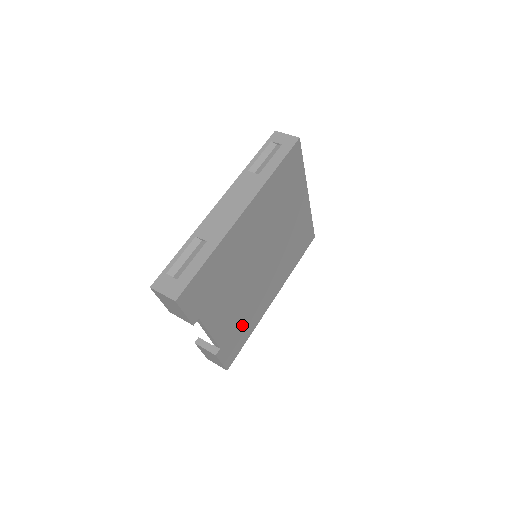
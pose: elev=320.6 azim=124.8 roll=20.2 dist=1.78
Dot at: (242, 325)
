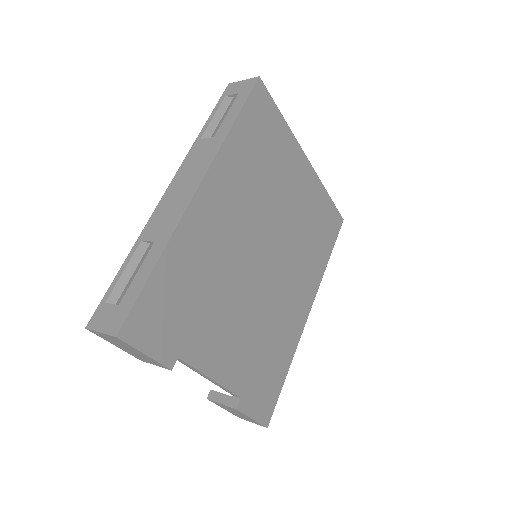
Dot at: (267, 357)
